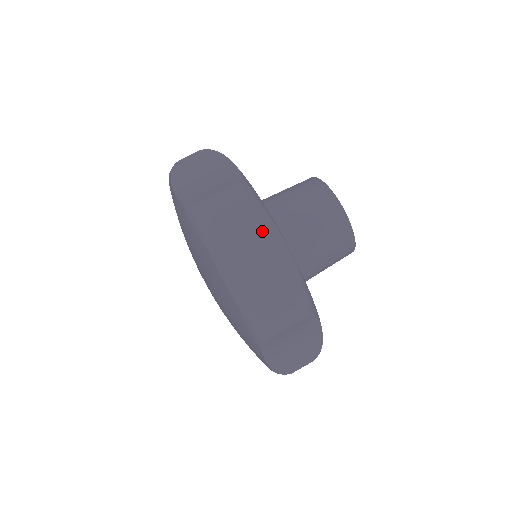
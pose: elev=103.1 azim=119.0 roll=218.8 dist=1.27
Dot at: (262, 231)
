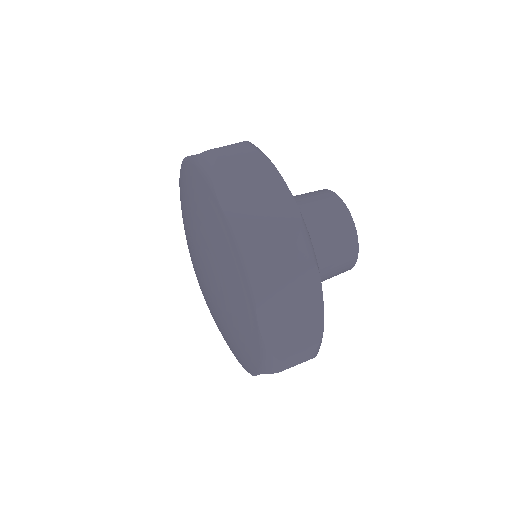
Dot at: (266, 175)
